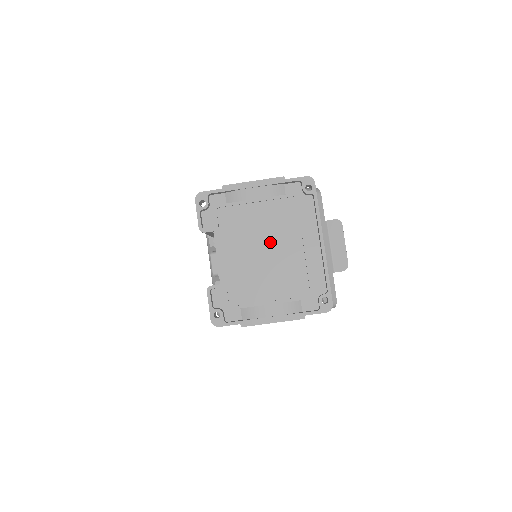
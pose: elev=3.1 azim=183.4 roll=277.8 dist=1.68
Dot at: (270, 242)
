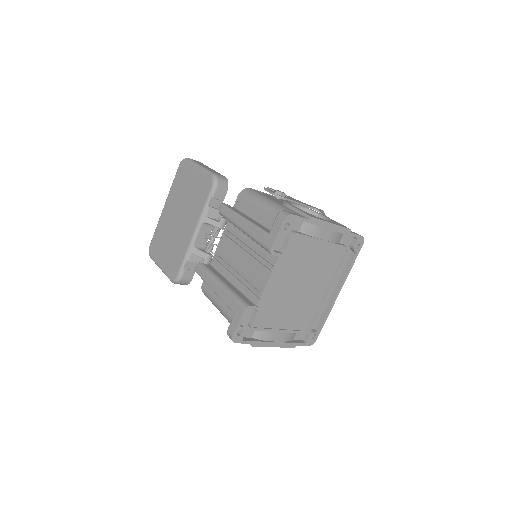
Dot at: (310, 281)
